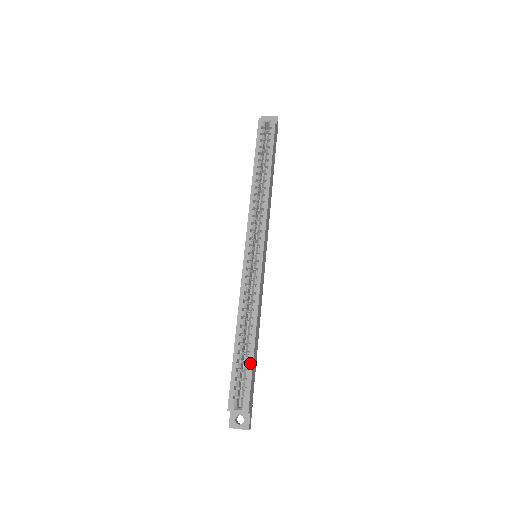
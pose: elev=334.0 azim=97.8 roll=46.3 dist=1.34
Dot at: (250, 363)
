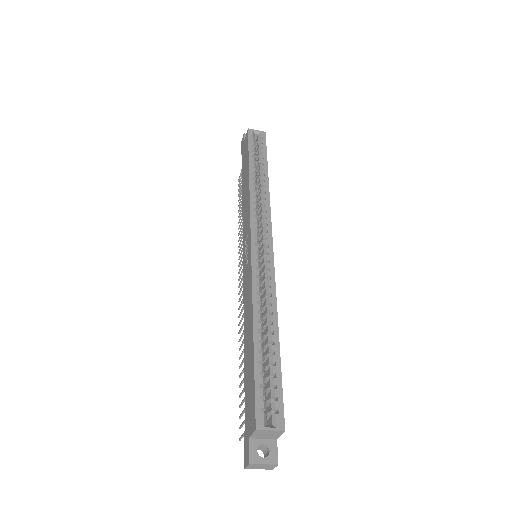
Dot at: (277, 365)
